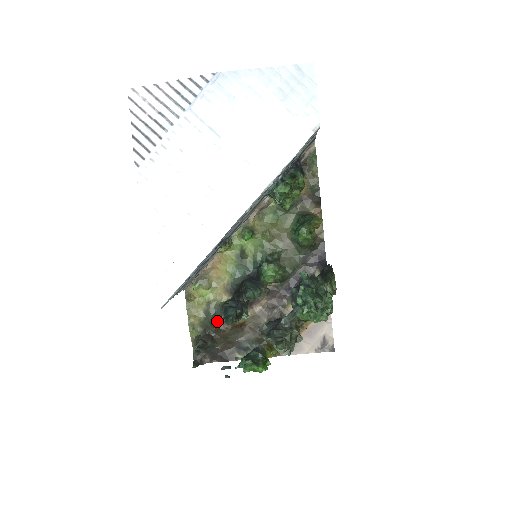
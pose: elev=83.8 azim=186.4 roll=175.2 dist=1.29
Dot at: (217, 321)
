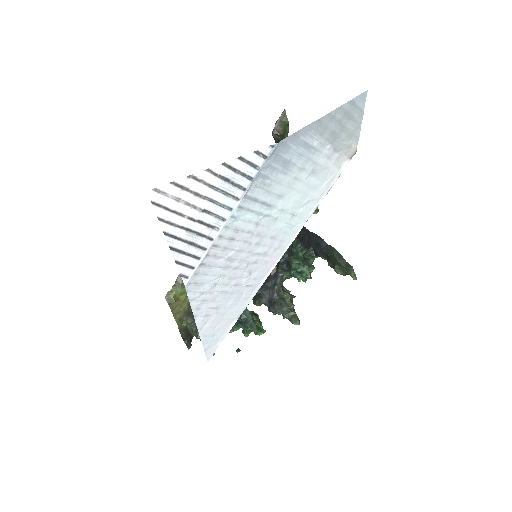
Dot at: occluded
